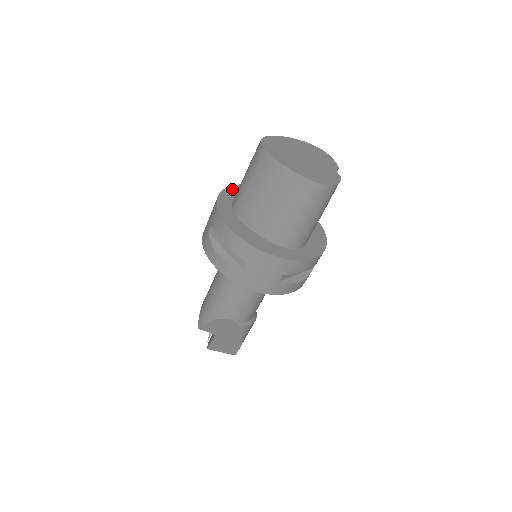
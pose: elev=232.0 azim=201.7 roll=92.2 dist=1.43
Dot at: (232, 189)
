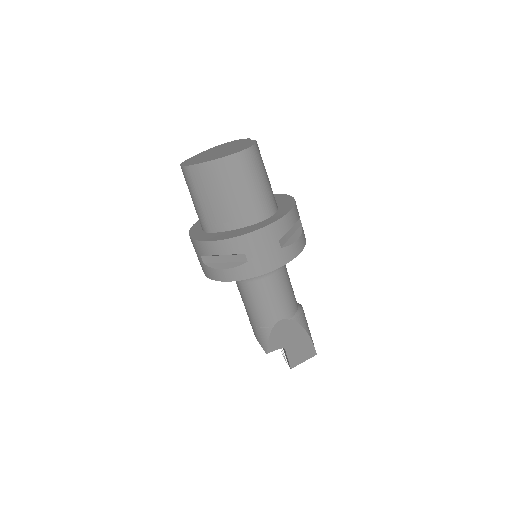
Dot at: (196, 224)
